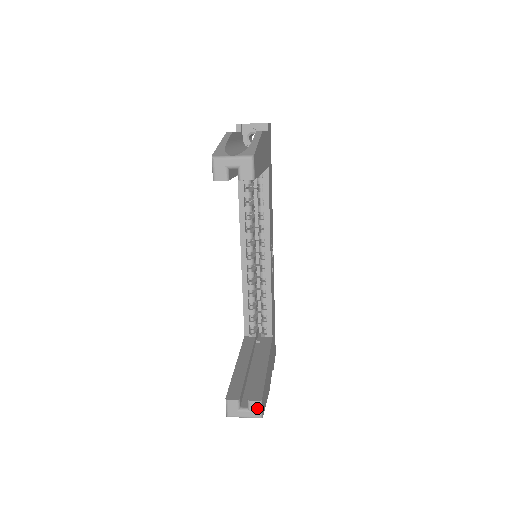
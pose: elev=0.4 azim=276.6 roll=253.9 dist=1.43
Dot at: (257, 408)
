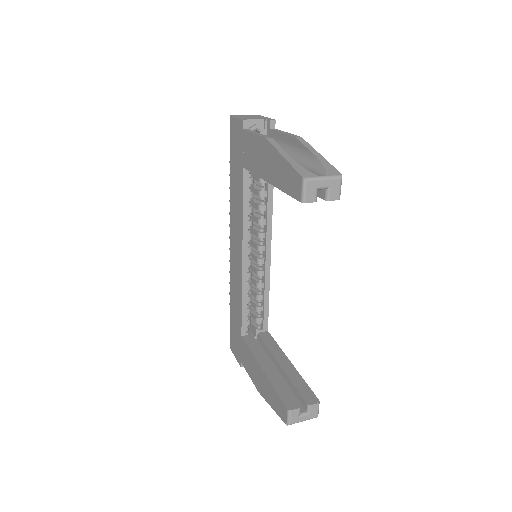
Dot at: (316, 409)
